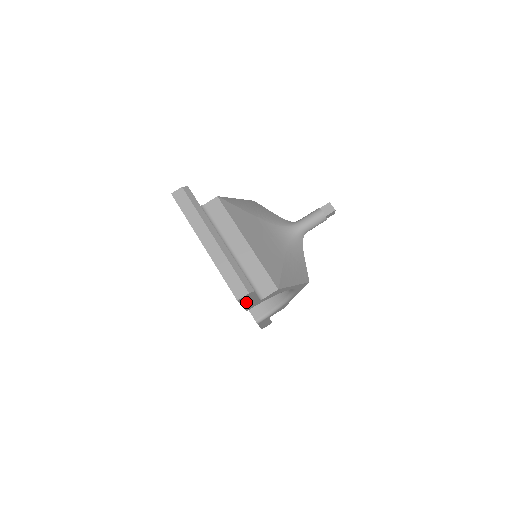
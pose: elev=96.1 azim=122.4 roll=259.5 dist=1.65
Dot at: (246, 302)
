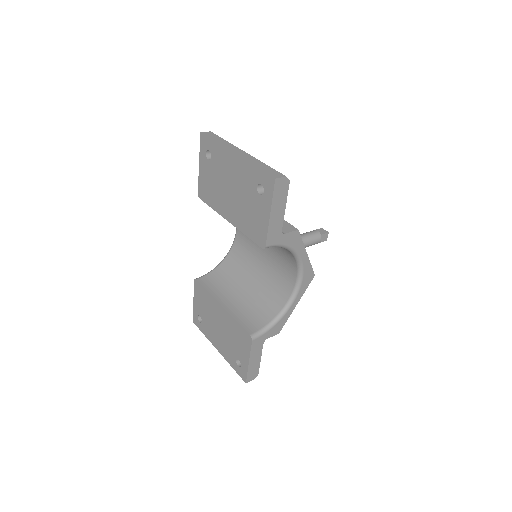
Dot at: (275, 207)
